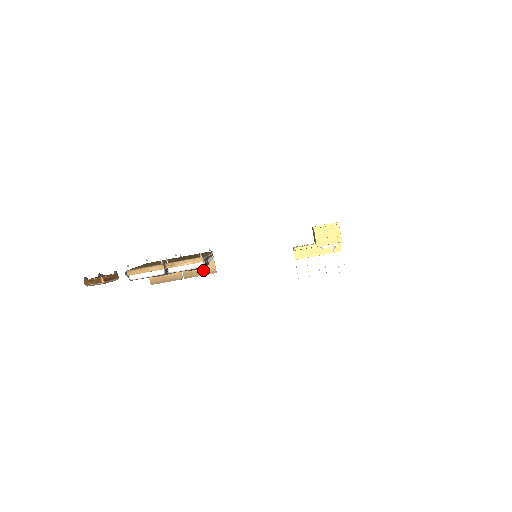
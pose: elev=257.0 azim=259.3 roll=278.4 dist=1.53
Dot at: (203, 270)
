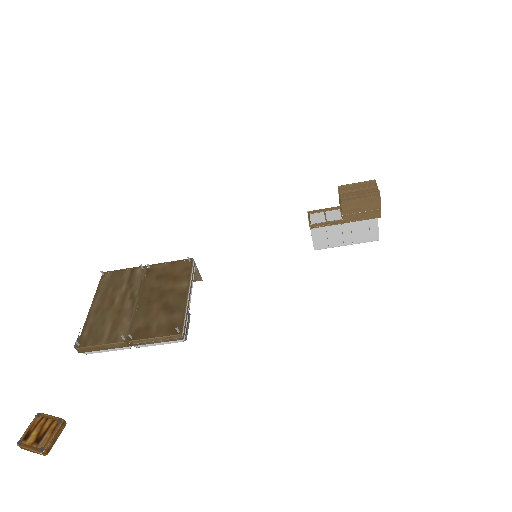
Dot at: occluded
